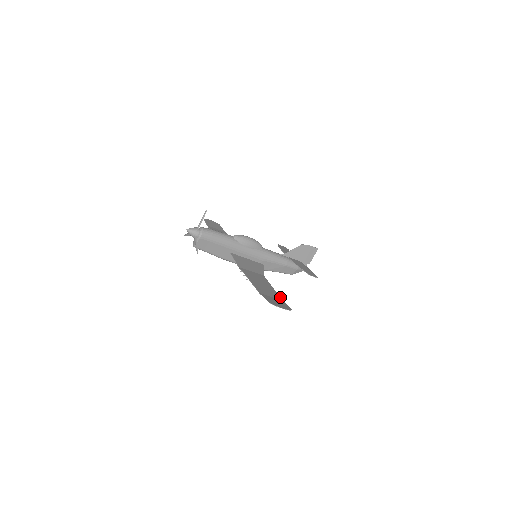
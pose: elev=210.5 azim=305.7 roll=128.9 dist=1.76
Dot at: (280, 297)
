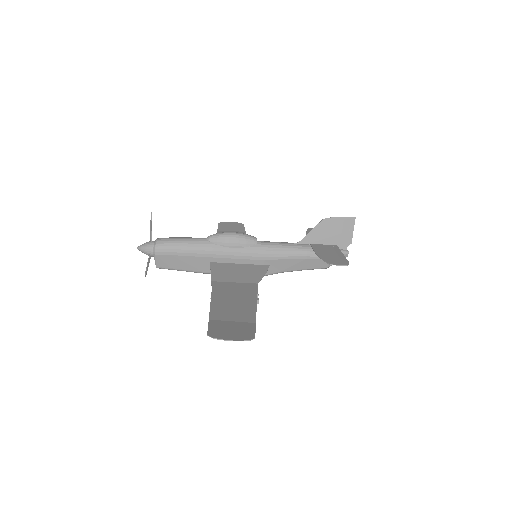
Dot at: (255, 316)
